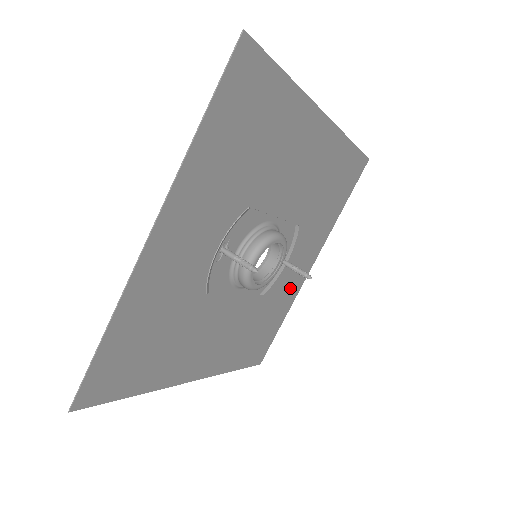
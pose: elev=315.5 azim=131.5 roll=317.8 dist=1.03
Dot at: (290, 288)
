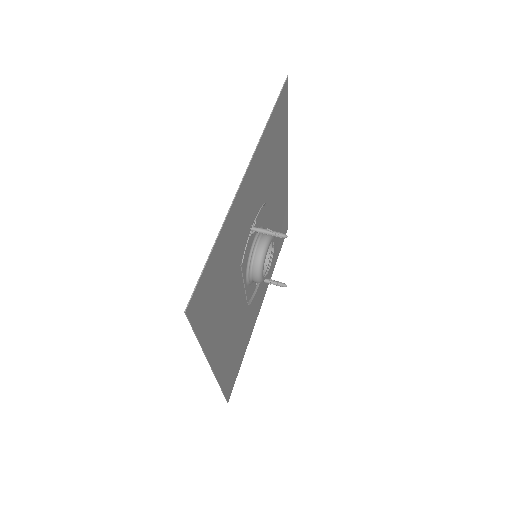
Dot at: (252, 318)
